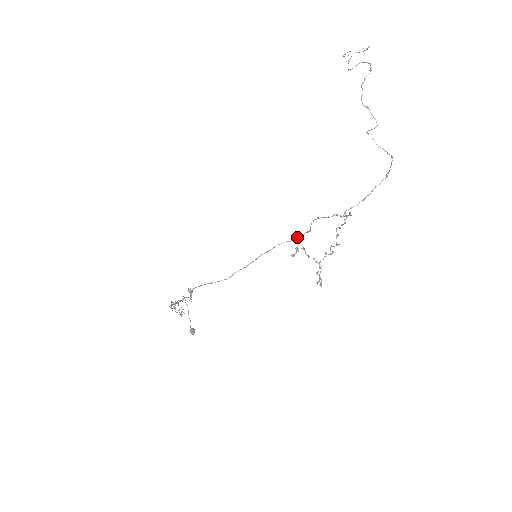
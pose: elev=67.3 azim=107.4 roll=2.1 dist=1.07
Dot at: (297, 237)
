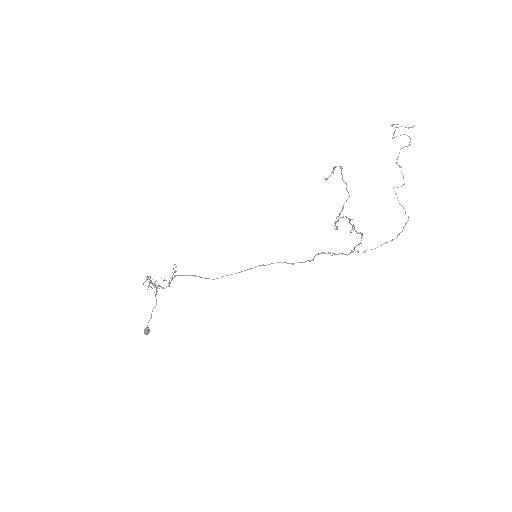
Dot at: (298, 262)
